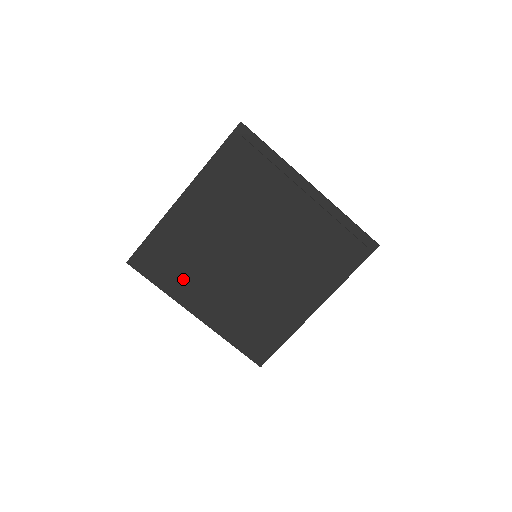
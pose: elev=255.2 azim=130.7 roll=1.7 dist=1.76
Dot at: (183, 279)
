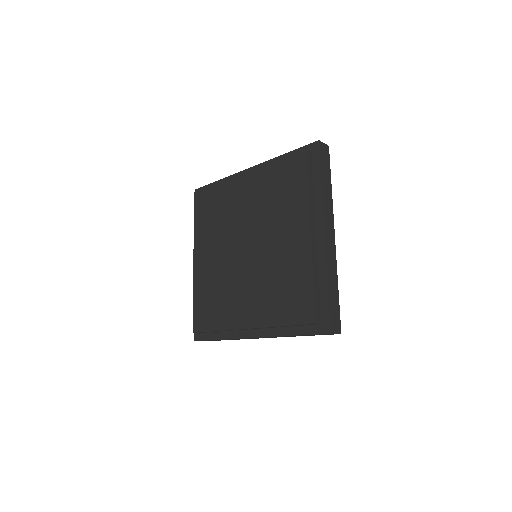
Dot at: (205, 226)
